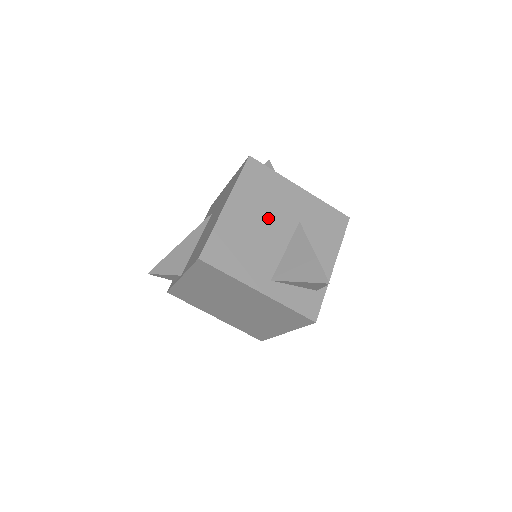
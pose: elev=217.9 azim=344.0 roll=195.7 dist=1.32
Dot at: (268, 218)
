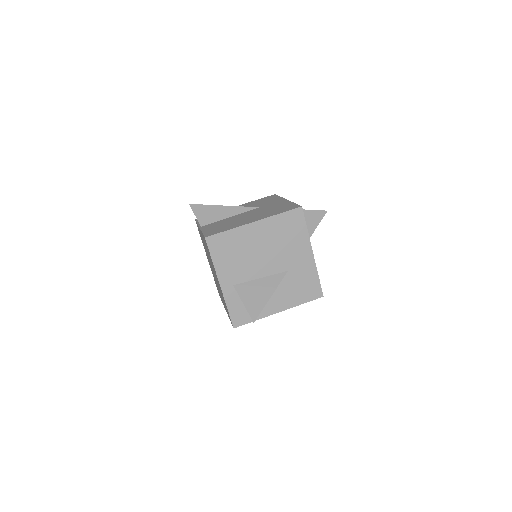
Dot at: (271, 252)
